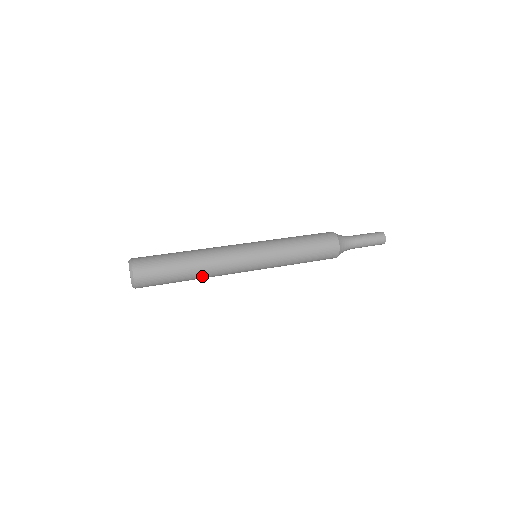
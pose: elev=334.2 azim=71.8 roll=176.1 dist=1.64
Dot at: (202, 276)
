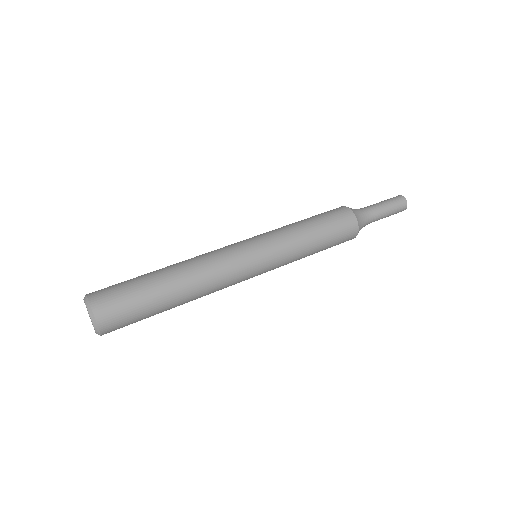
Dot at: occluded
